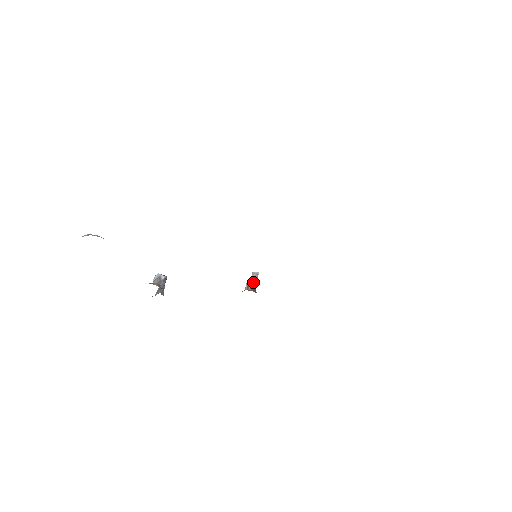
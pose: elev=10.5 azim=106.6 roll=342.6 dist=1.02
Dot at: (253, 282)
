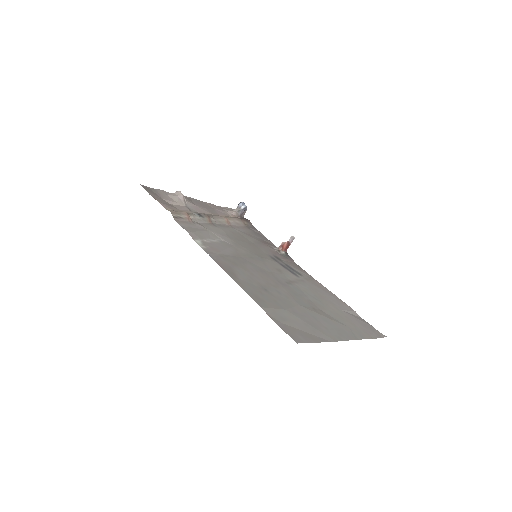
Dot at: (287, 244)
